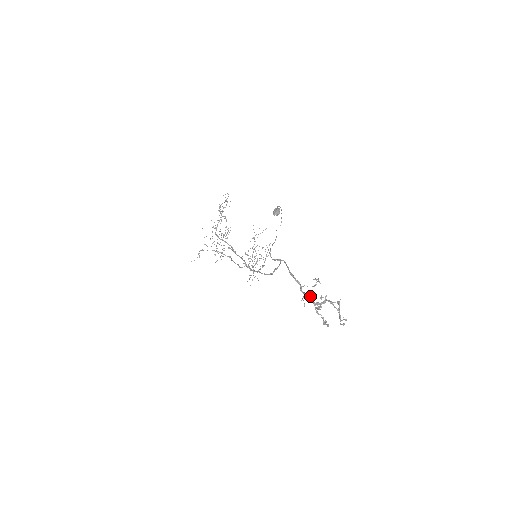
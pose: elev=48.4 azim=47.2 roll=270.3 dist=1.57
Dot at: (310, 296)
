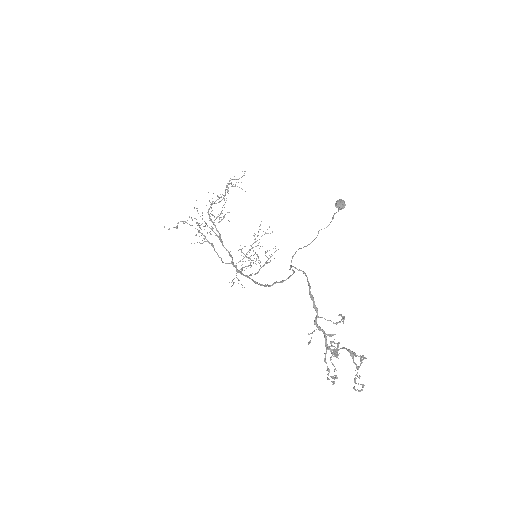
Dot at: (325, 334)
